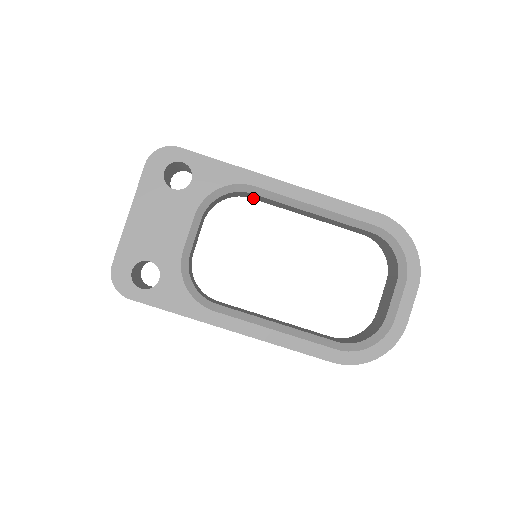
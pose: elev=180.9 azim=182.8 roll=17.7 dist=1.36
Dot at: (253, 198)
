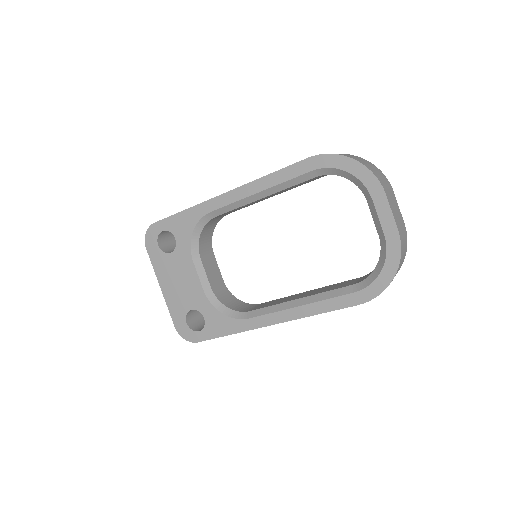
Dot at: (229, 213)
